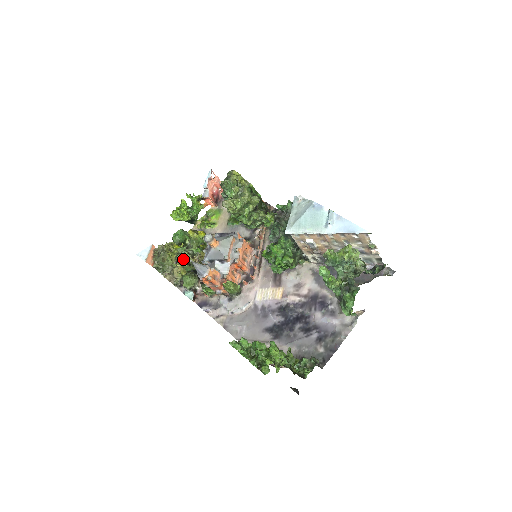
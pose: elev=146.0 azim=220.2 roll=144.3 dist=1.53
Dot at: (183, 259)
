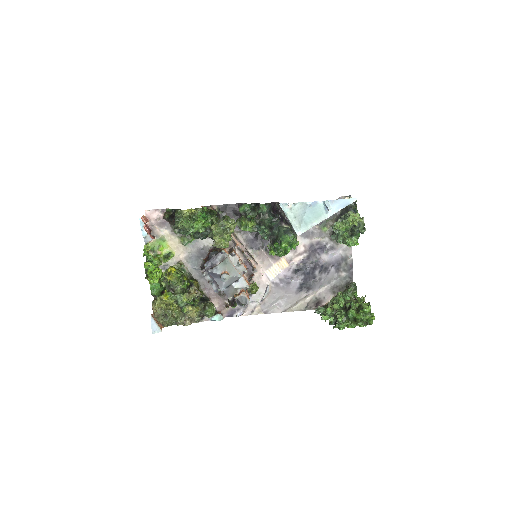
Dot at: (188, 302)
